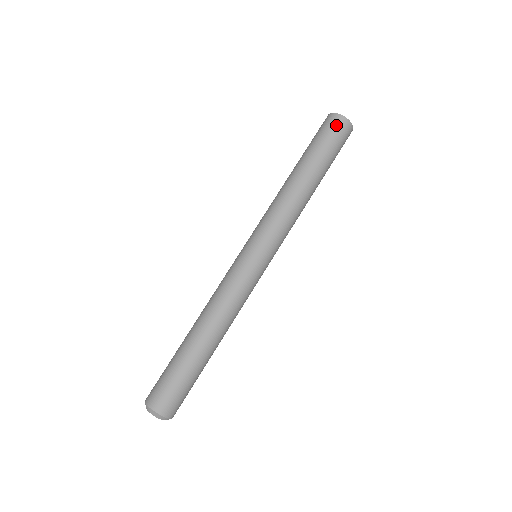
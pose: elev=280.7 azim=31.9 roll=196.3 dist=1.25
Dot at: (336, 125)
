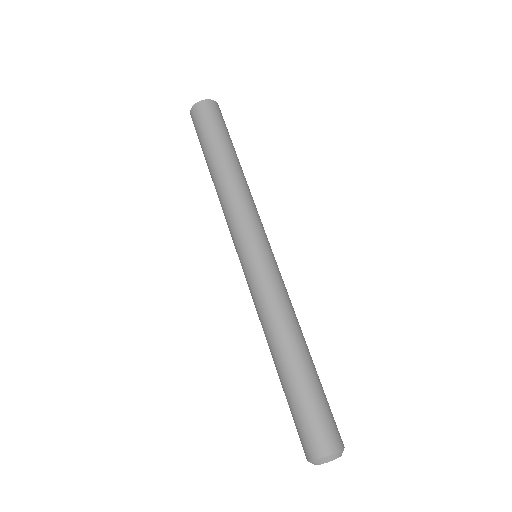
Dot at: (197, 115)
